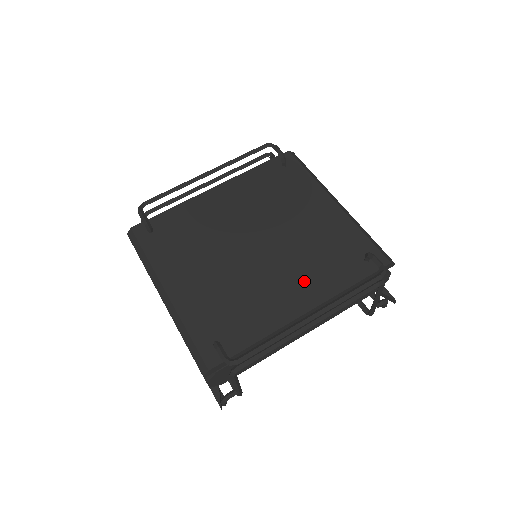
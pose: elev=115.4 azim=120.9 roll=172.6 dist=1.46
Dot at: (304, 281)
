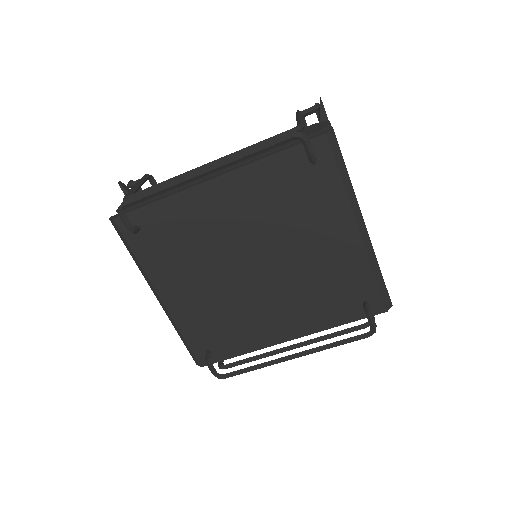
Dot at: (297, 313)
